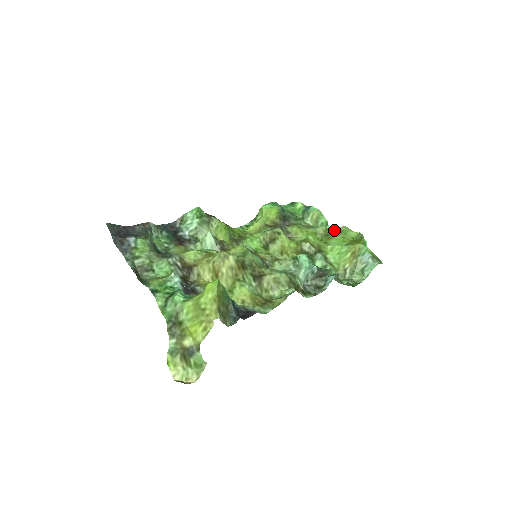
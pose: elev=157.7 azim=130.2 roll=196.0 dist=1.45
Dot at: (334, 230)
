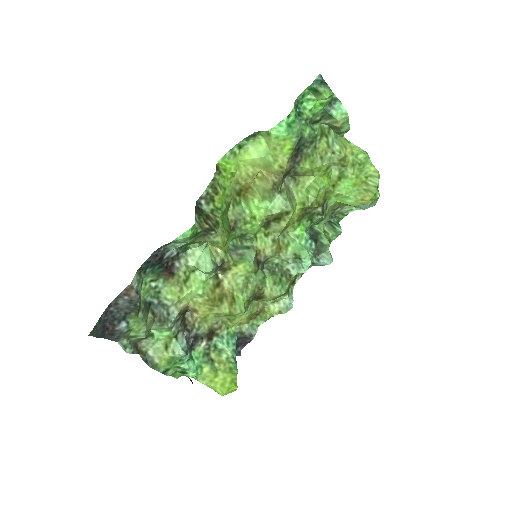
Dot at: (352, 159)
